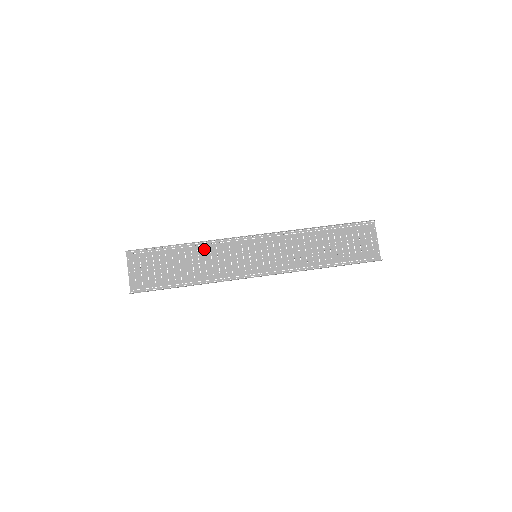
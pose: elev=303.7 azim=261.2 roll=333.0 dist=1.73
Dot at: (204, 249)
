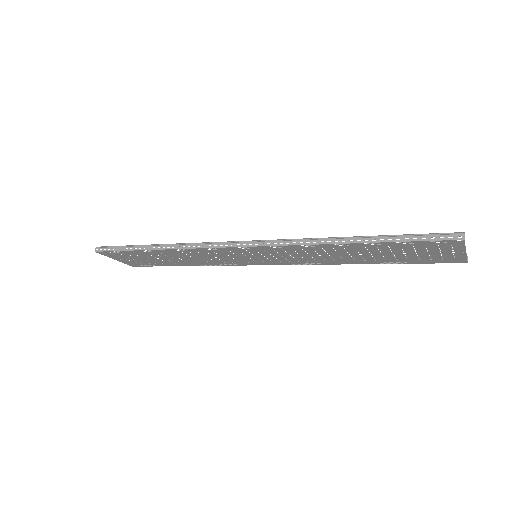
Dot at: (204, 263)
